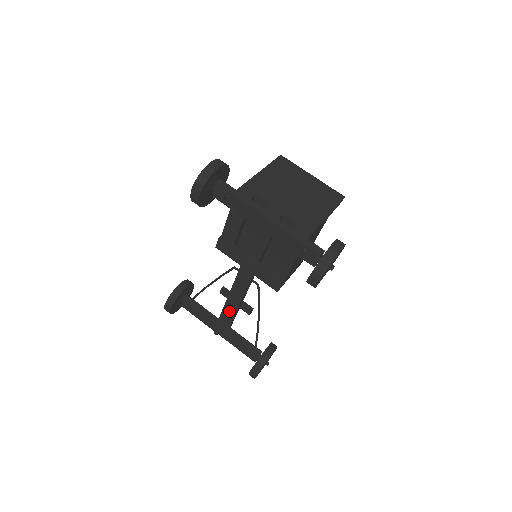
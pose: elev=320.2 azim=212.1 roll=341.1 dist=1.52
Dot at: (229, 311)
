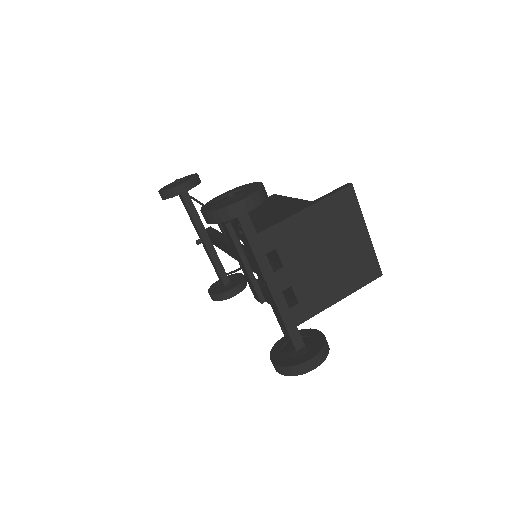
Dot at: (216, 242)
